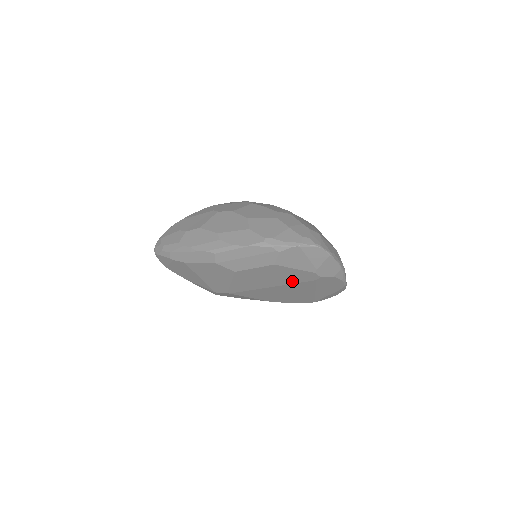
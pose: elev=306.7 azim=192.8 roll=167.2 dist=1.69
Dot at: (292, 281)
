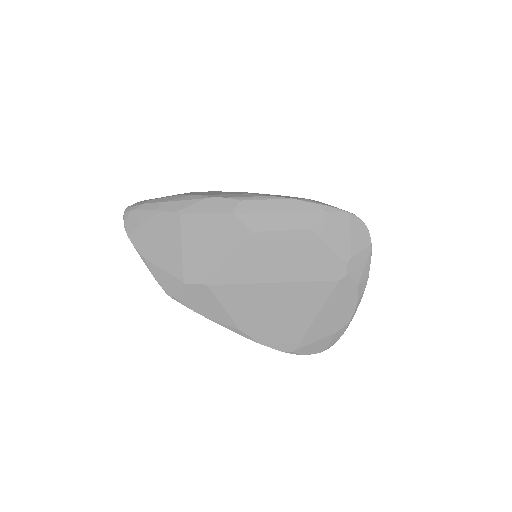
Dot at: (309, 275)
